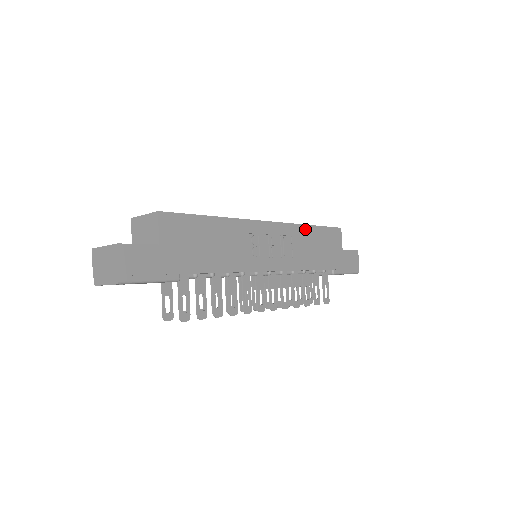
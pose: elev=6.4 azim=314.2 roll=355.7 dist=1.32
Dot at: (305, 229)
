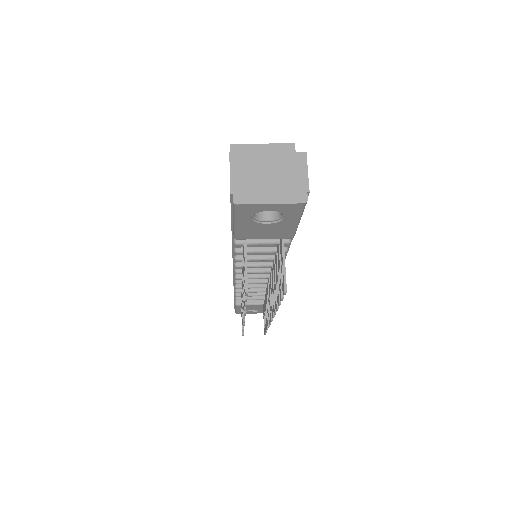
Dot at: occluded
